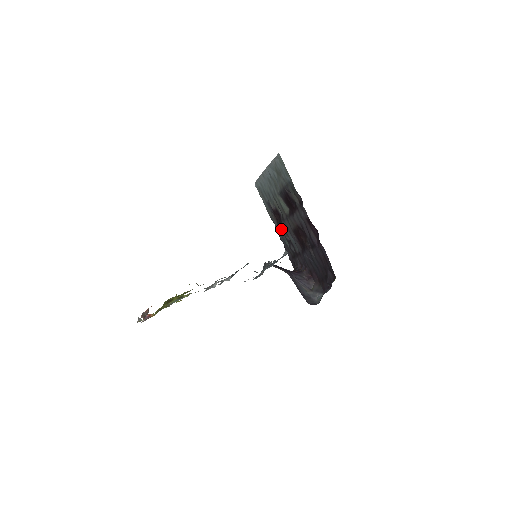
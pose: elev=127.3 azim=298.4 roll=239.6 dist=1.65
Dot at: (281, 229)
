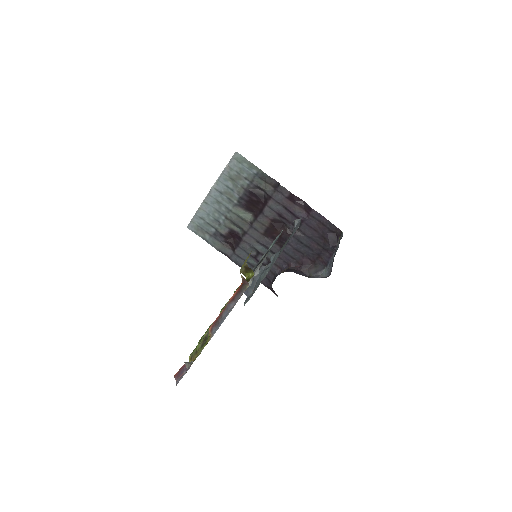
Dot at: (241, 250)
